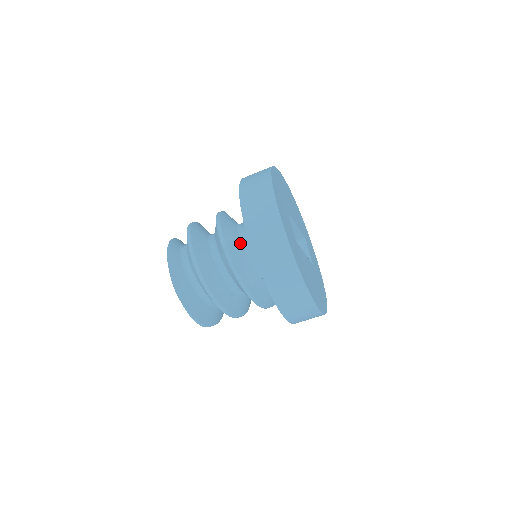
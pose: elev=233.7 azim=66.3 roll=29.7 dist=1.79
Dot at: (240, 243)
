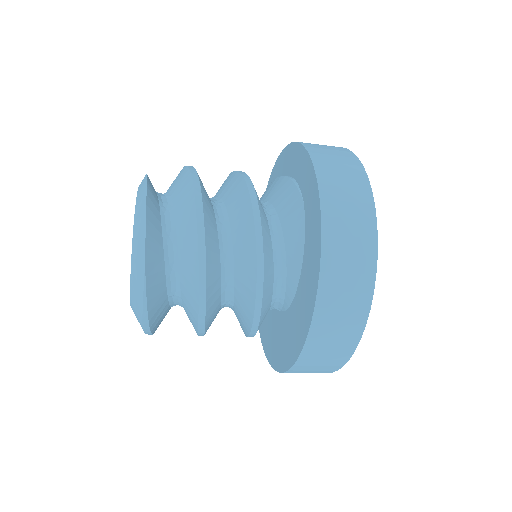
Dot at: (267, 220)
